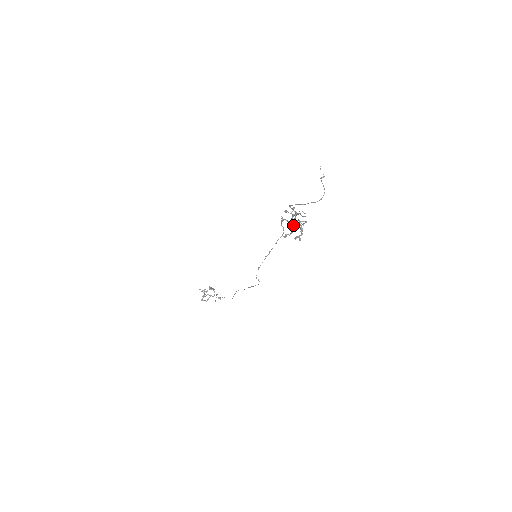
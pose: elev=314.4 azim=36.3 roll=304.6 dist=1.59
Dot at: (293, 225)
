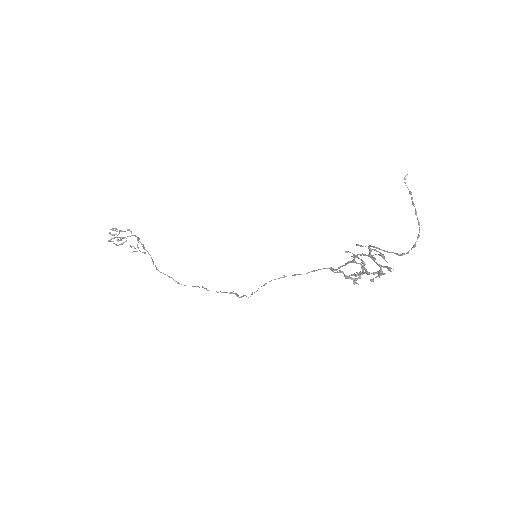
Dot at: (366, 273)
